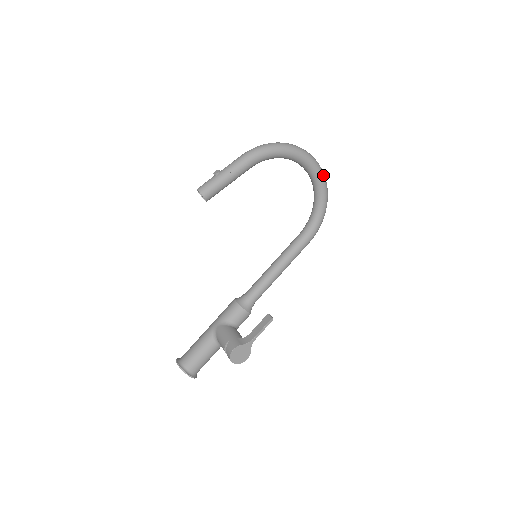
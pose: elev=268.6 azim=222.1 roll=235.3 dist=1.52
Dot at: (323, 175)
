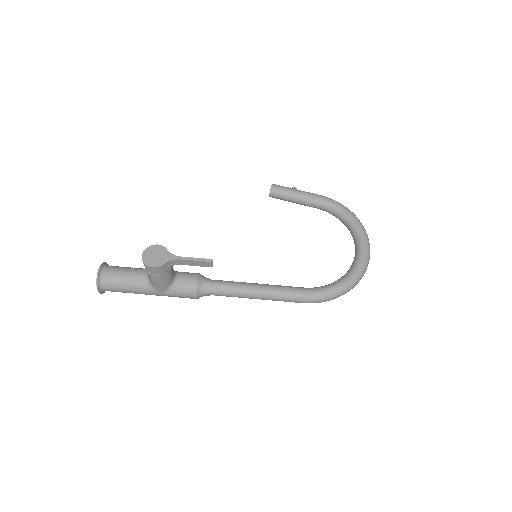
Dot at: (367, 260)
